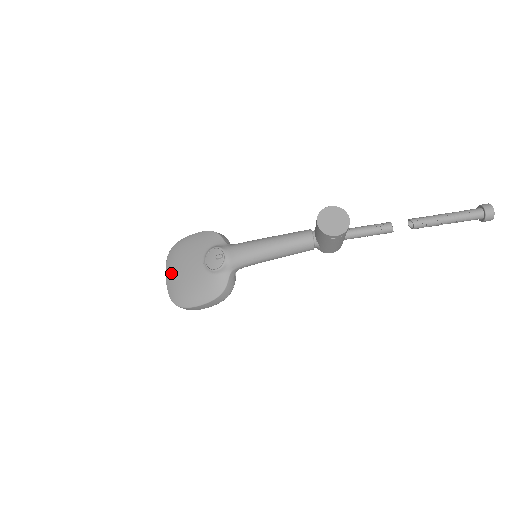
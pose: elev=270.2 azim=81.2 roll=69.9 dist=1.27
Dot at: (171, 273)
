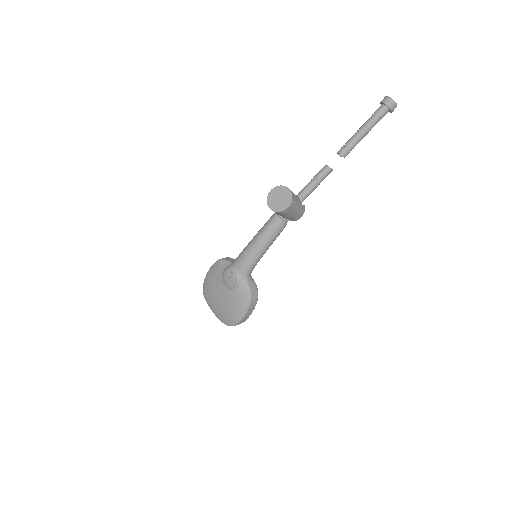
Dot at: (213, 307)
